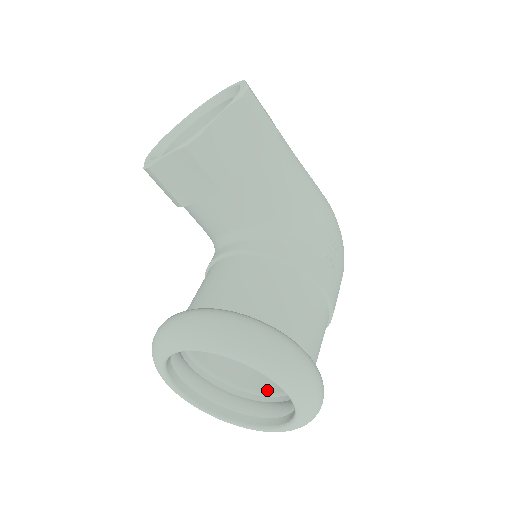
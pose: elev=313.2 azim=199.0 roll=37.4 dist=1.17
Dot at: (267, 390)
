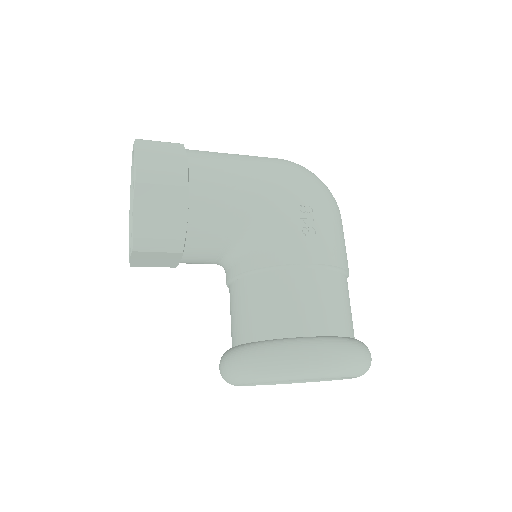
Dot at: occluded
